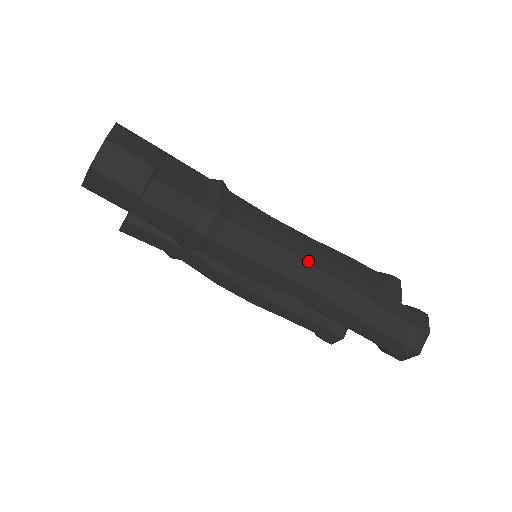
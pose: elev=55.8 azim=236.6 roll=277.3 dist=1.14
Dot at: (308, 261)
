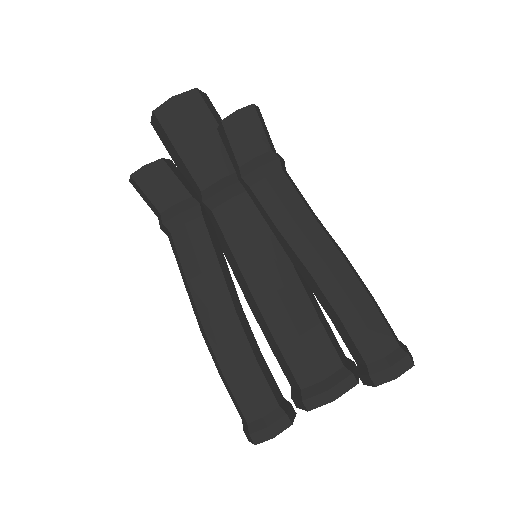
Dot at: (332, 238)
